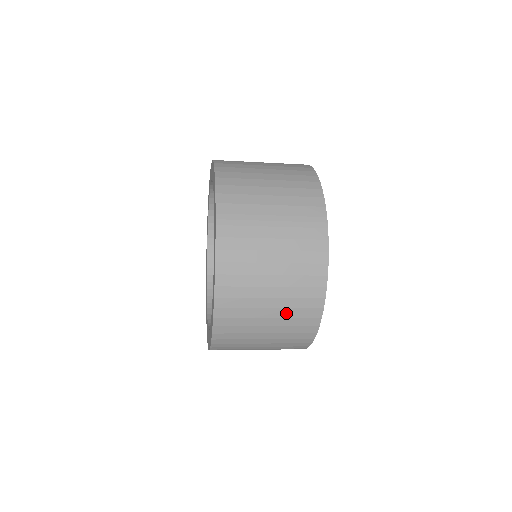
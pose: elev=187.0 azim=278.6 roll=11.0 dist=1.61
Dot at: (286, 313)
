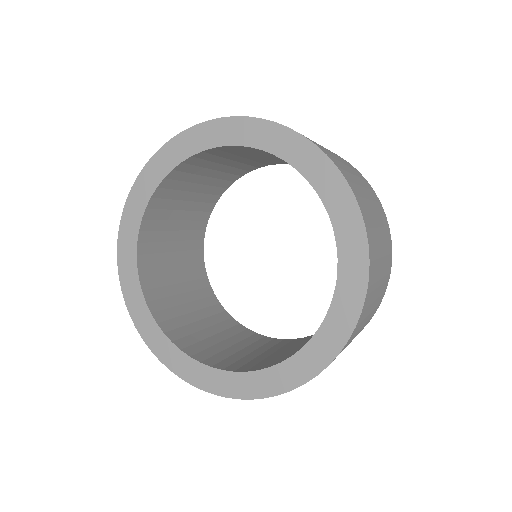
Dot at: occluded
